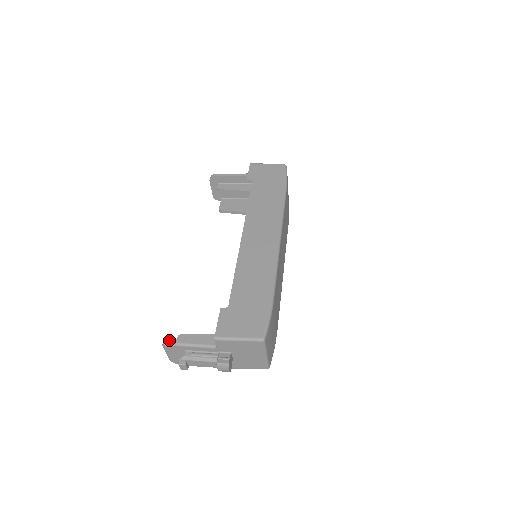
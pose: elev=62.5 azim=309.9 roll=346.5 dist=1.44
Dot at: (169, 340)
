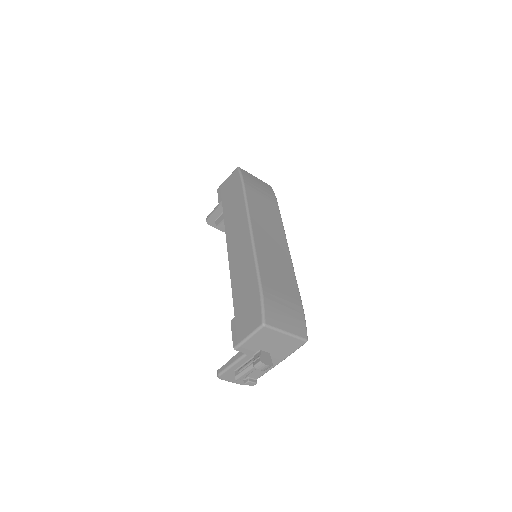
Dot at: (218, 371)
